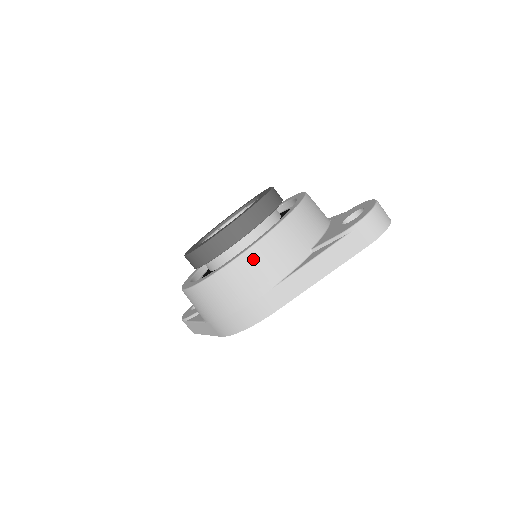
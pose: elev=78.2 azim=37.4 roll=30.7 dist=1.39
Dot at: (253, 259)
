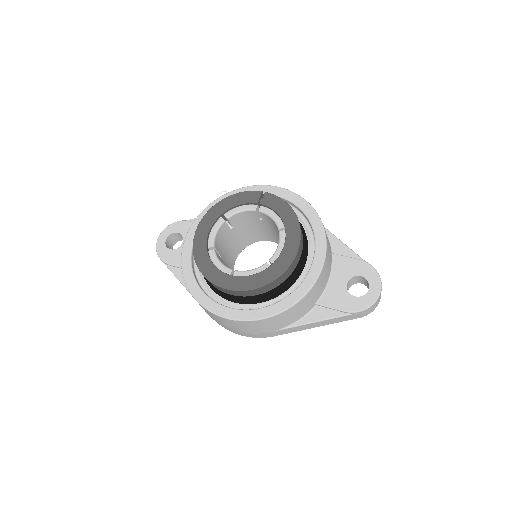
Dot at: (274, 320)
